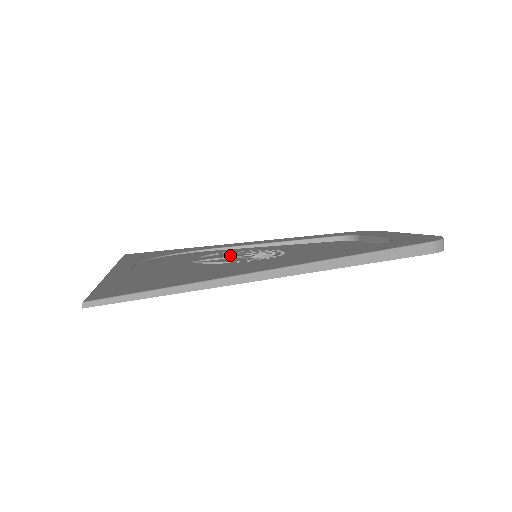
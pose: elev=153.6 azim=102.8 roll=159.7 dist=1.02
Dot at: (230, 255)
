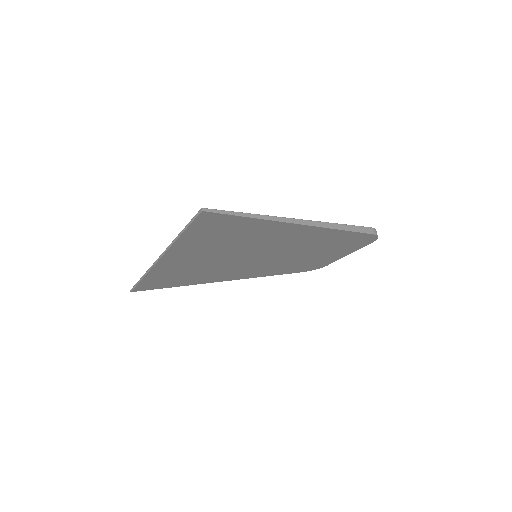
Dot at: occluded
